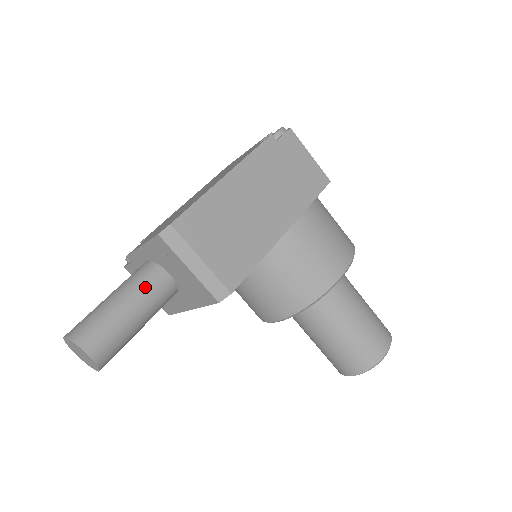
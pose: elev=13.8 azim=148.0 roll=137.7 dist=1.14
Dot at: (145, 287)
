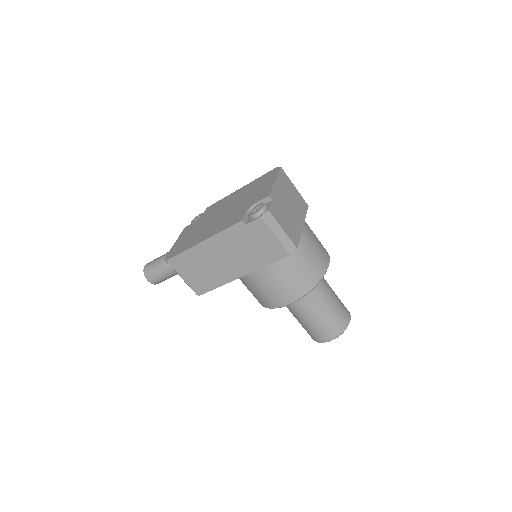
Dot at: occluded
